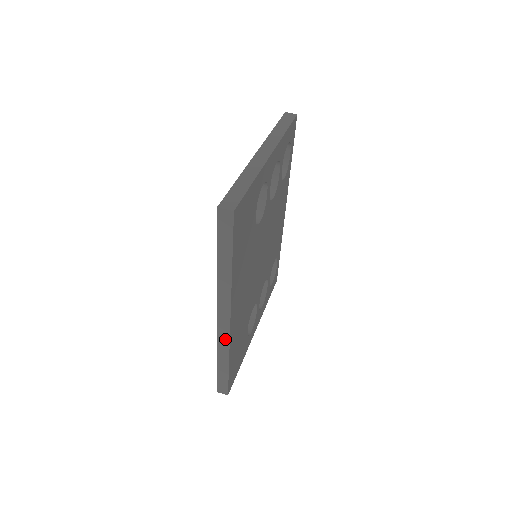
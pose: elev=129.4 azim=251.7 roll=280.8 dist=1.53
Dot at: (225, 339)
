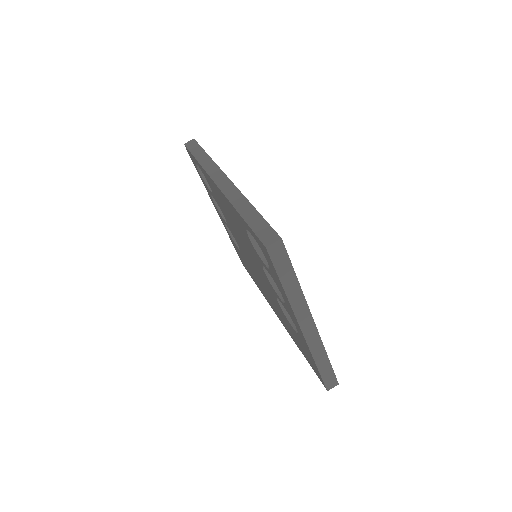
Dot at: occluded
